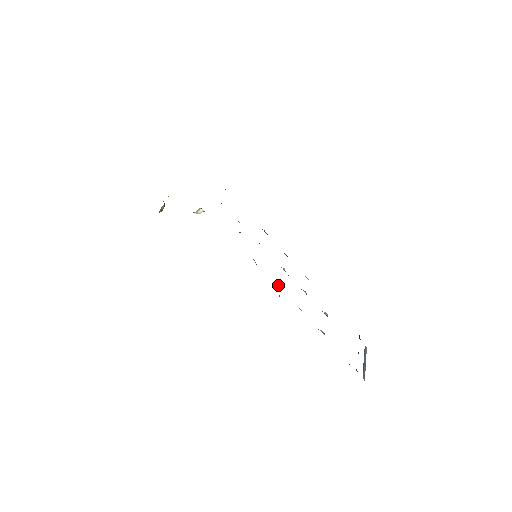
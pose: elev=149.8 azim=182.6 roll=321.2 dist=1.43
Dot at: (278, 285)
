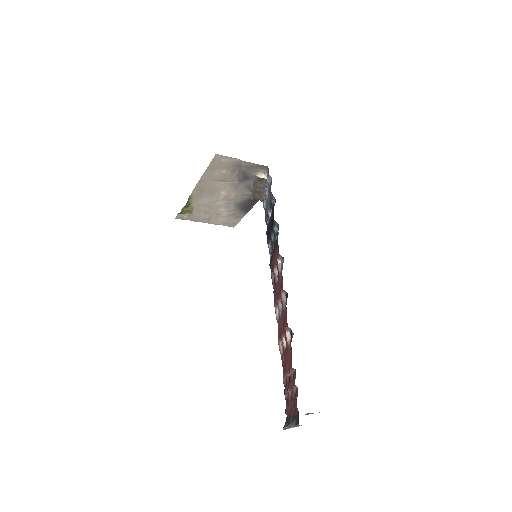
Dot at: (280, 262)
